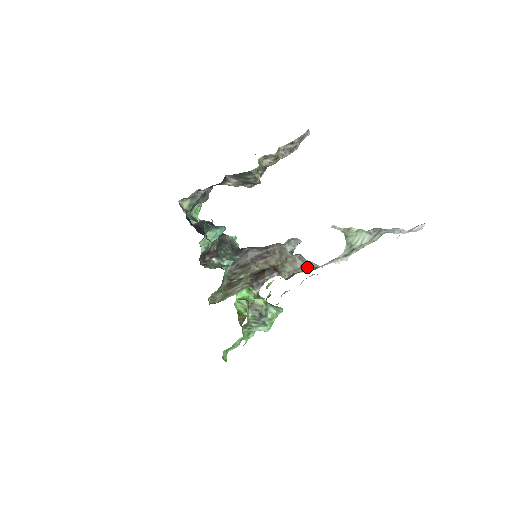
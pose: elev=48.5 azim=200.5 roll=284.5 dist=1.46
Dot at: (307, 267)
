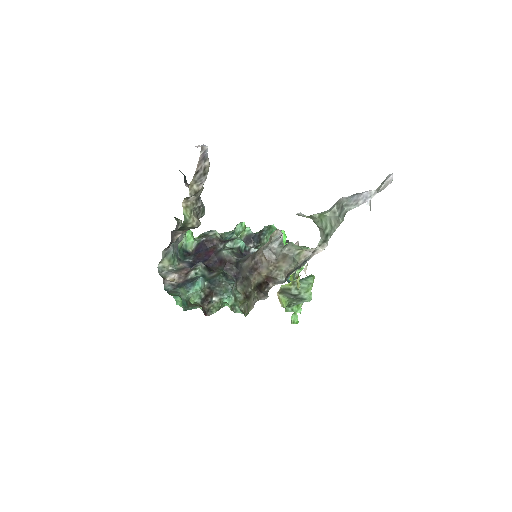
Dot at: (297, 262)
